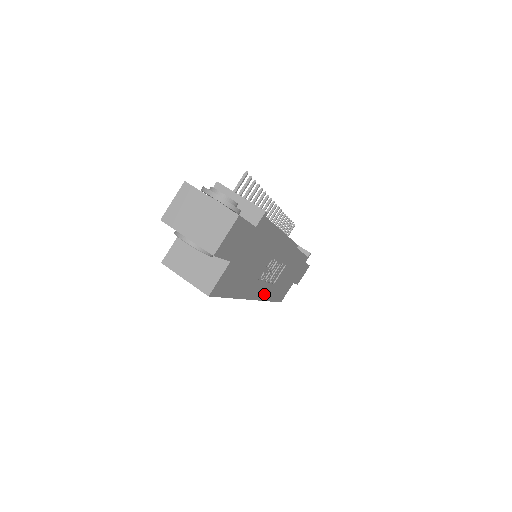
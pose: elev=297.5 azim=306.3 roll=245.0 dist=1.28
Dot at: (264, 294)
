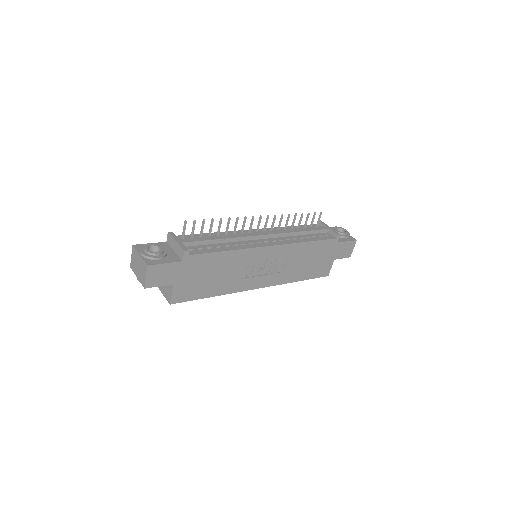
Dot at: (273, 281)
